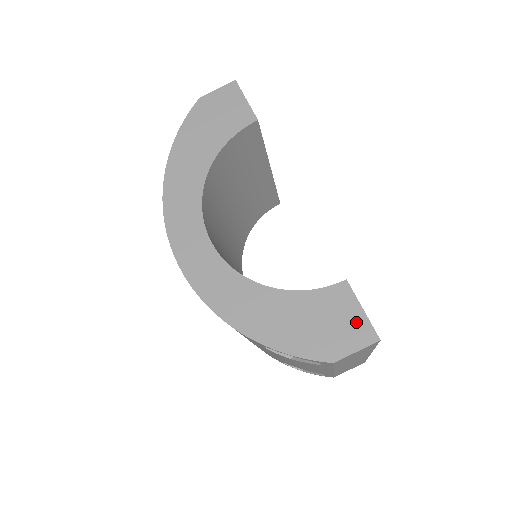
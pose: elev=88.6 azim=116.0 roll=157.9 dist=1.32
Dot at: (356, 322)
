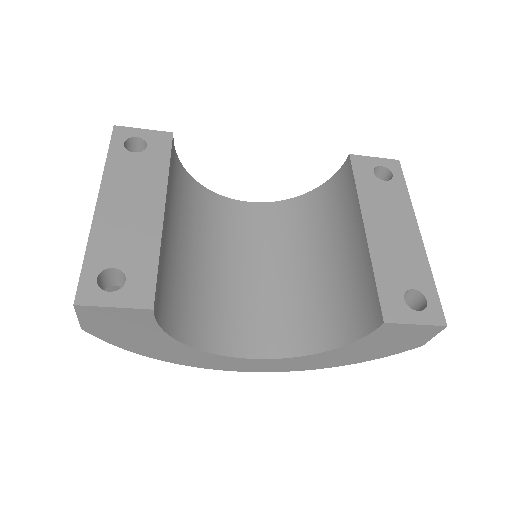
Dot at: (418, 330)
